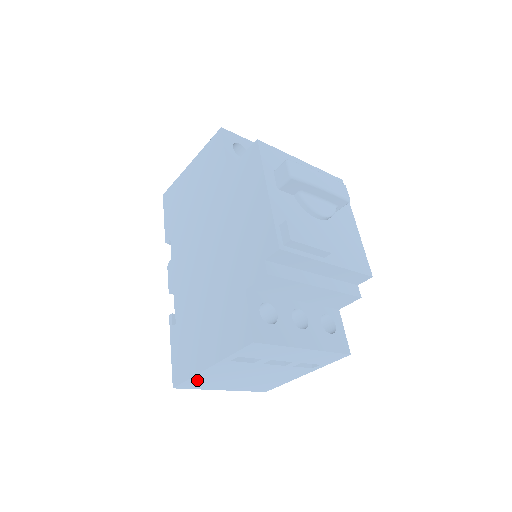
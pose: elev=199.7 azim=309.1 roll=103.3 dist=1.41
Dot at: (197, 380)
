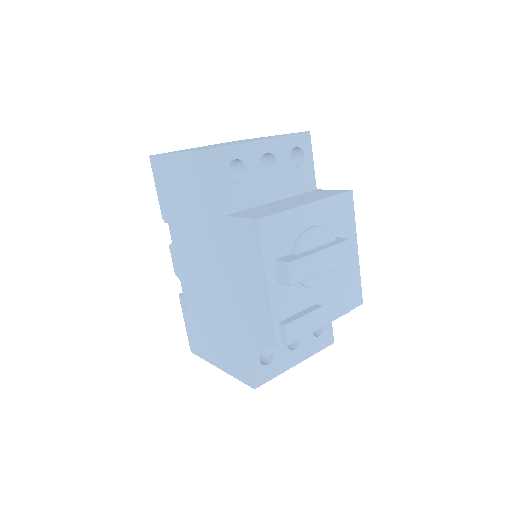
Dot at: occluded
